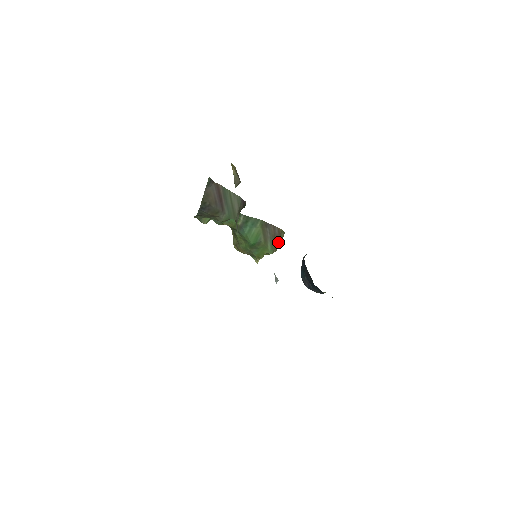
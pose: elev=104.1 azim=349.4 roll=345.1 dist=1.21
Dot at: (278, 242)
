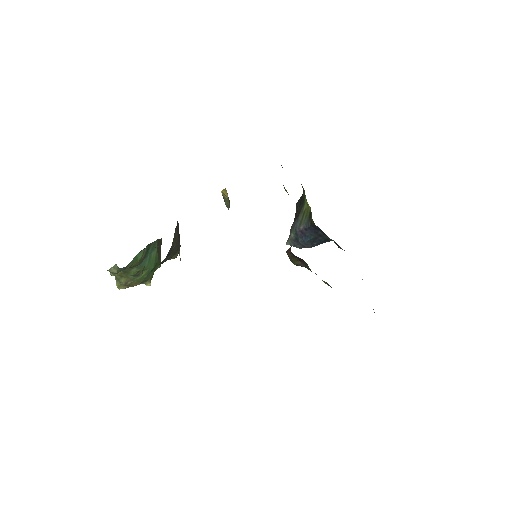
Dot at: occluded
